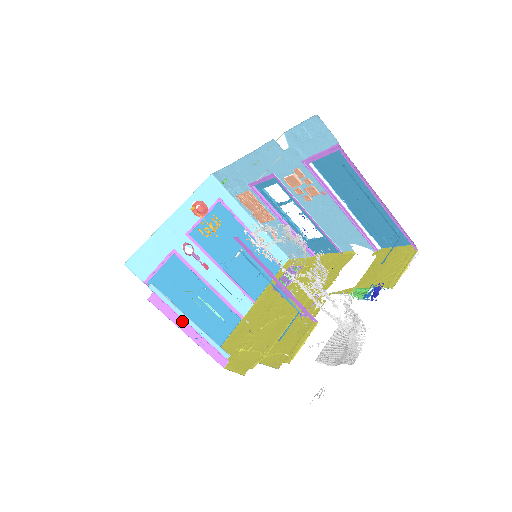
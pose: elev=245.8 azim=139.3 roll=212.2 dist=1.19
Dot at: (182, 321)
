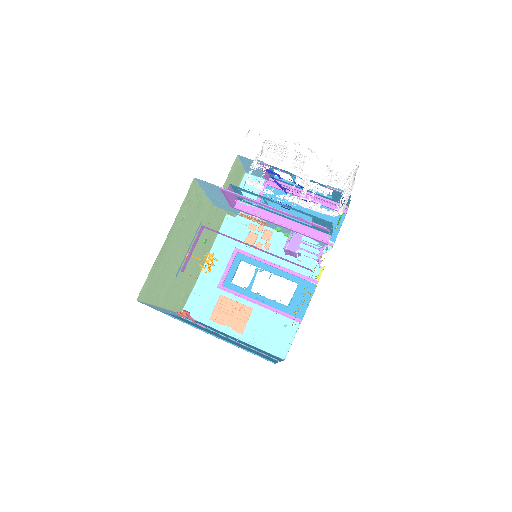
Dot at: occluded
